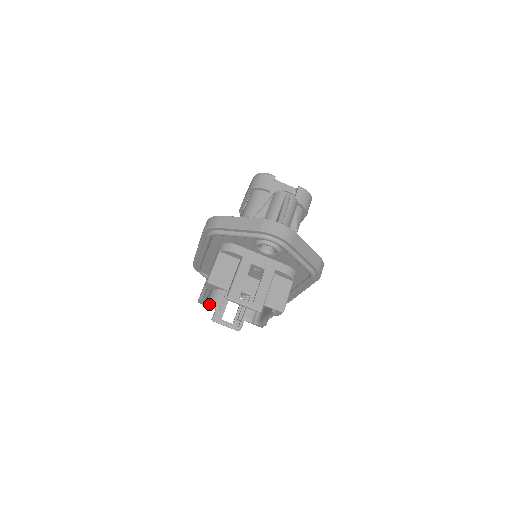
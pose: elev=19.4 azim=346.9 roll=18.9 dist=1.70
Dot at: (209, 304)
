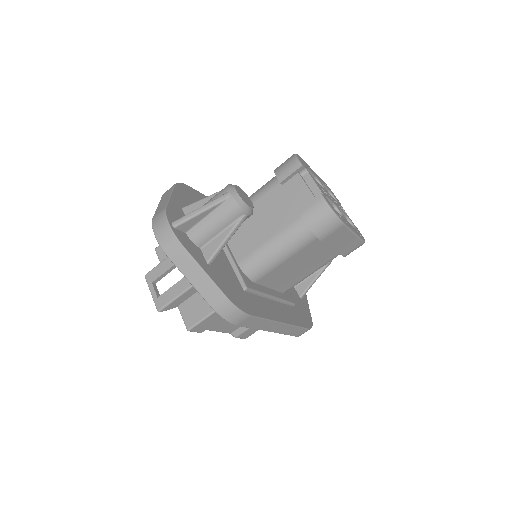
Dot at: occluded
